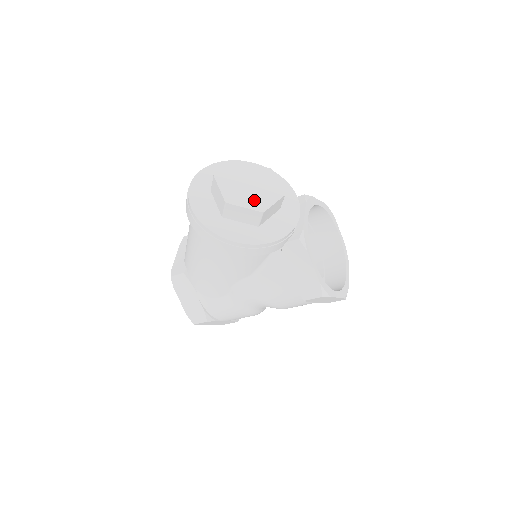
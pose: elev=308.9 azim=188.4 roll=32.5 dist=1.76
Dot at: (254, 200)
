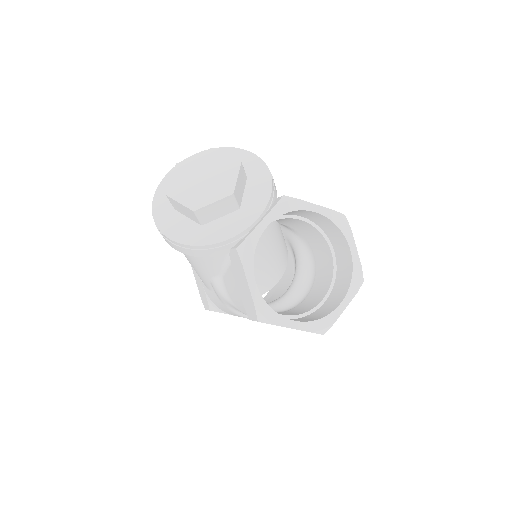
Dot at: (195, 196)
